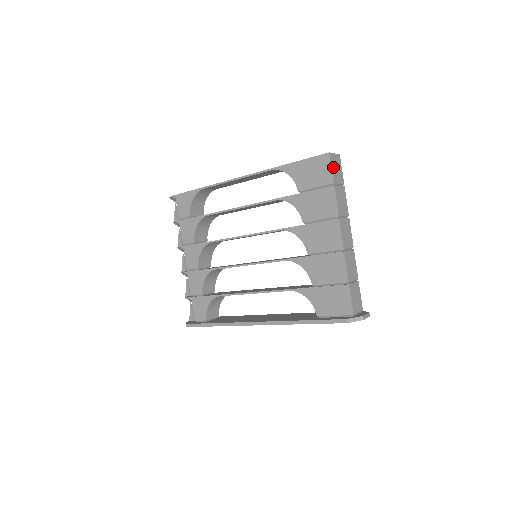
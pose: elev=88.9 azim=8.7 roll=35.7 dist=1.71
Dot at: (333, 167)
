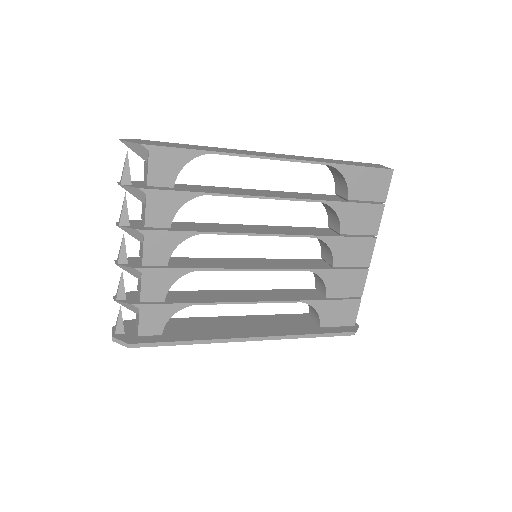
Dot at: (387, 184)
